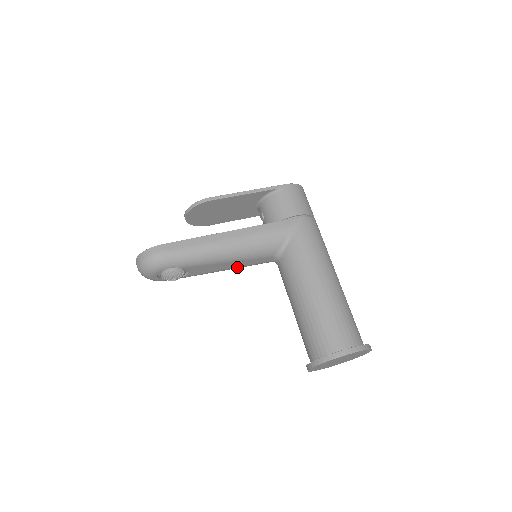
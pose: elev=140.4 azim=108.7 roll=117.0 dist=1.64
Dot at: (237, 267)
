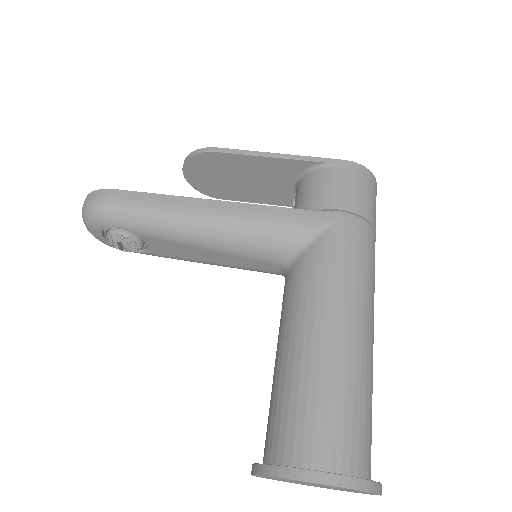
Dot at: (224, 264)
